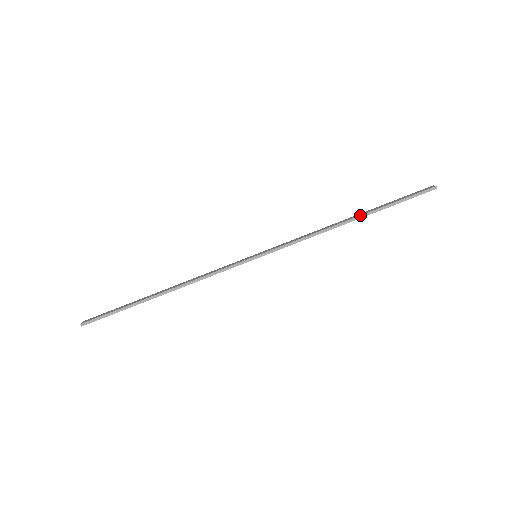
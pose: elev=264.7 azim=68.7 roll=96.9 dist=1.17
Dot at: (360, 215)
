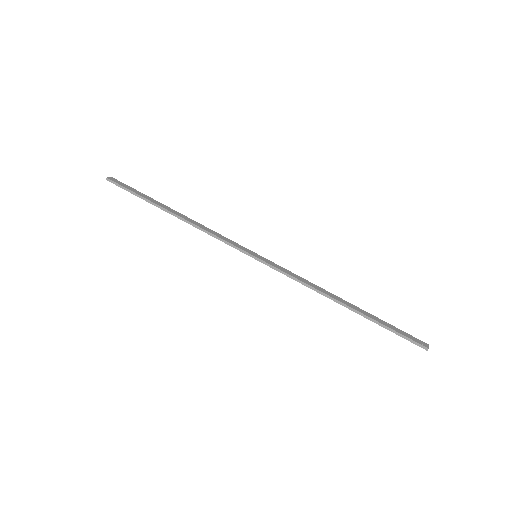
Dot at: (353, 308)
